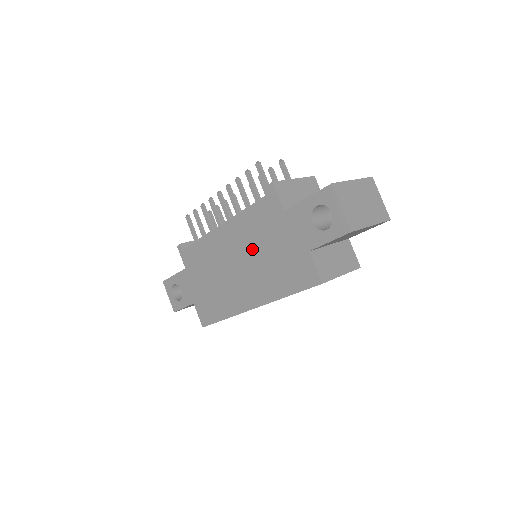
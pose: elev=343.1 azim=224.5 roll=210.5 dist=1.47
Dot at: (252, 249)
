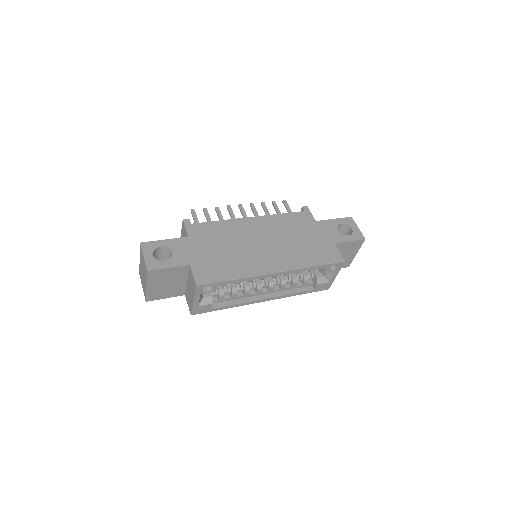
Dot at: (283, 235)
